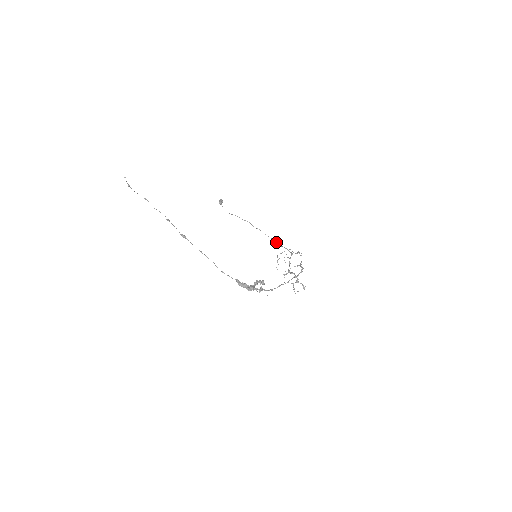
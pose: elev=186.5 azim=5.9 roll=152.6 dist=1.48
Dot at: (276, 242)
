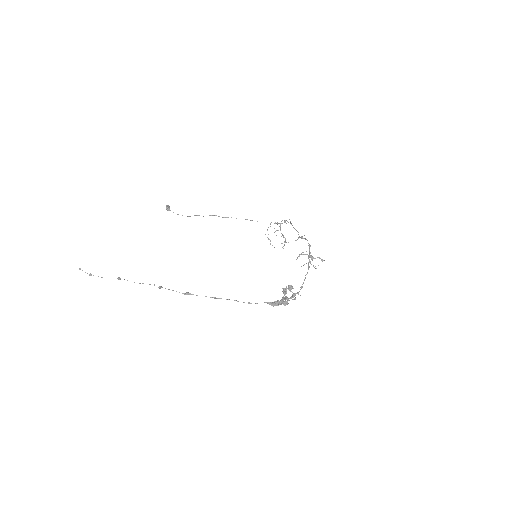
Dot at: occluded
